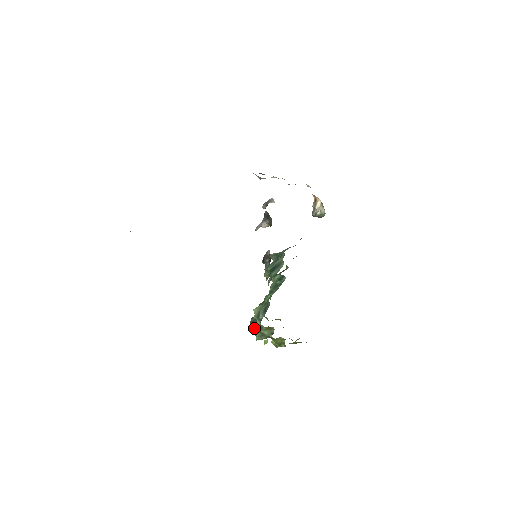
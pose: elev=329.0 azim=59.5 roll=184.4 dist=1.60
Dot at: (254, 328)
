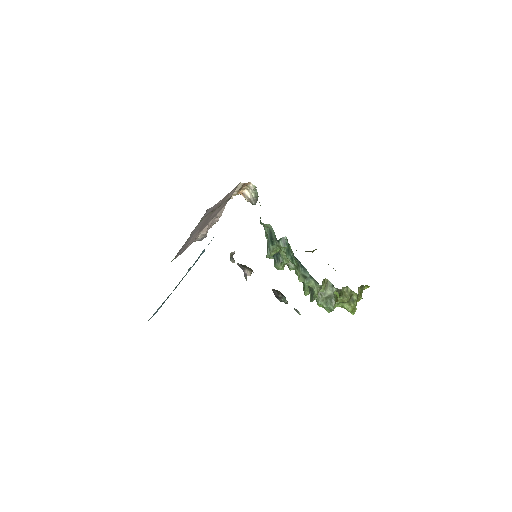
Dot at: (316, 292)
